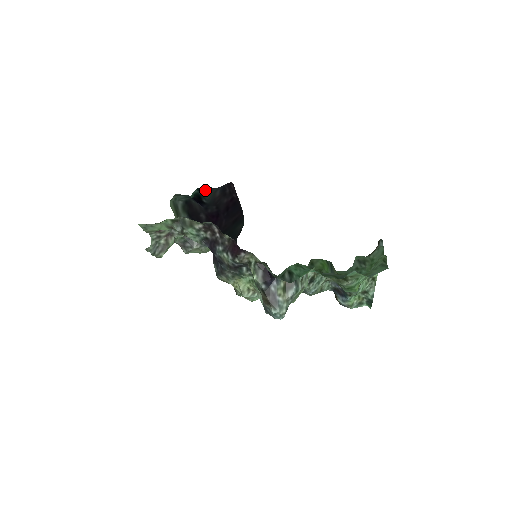
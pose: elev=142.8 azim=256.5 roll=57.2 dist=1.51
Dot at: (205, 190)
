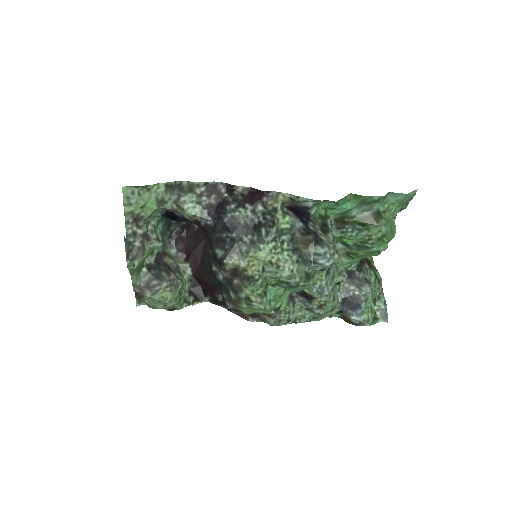
Dot at: occluded
